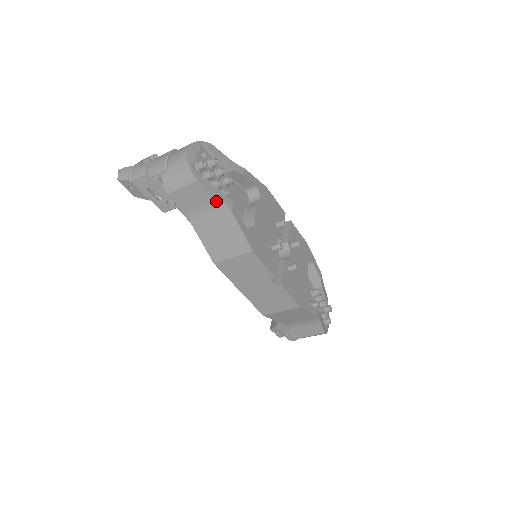
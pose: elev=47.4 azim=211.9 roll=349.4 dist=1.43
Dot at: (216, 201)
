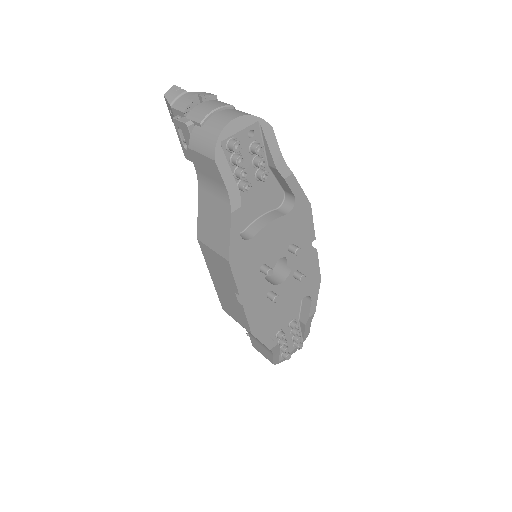
Dot at: (224, 191)
